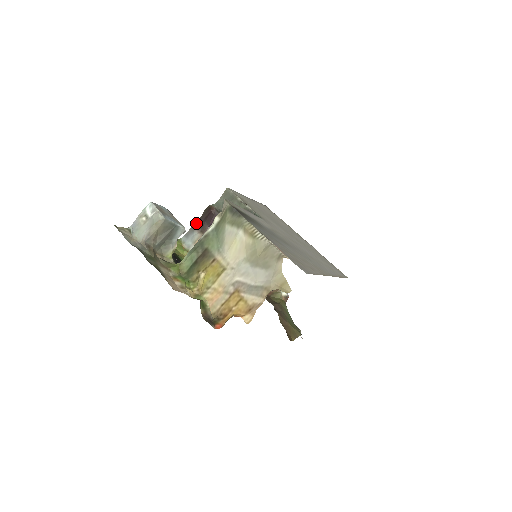
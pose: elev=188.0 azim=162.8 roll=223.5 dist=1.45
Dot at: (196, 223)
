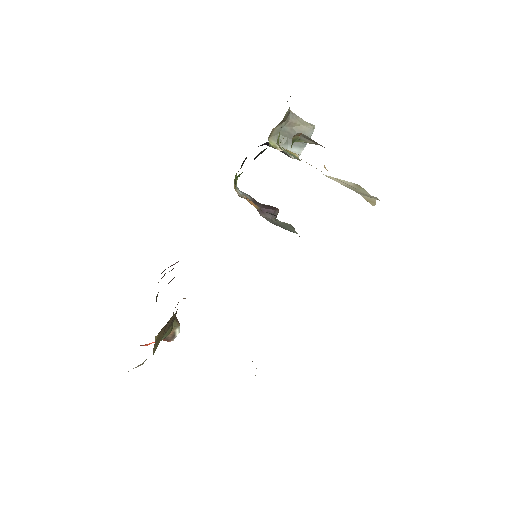
Dot at: occluded
